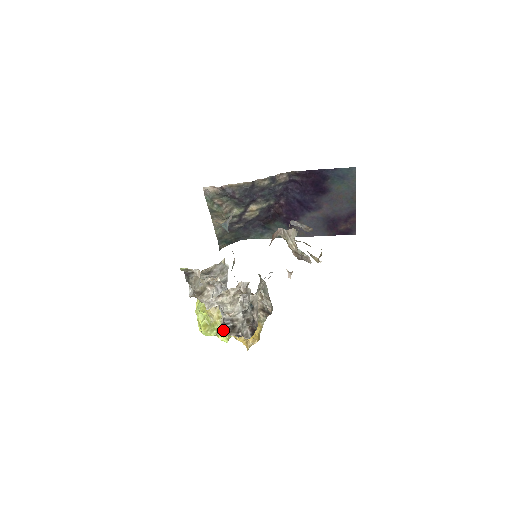
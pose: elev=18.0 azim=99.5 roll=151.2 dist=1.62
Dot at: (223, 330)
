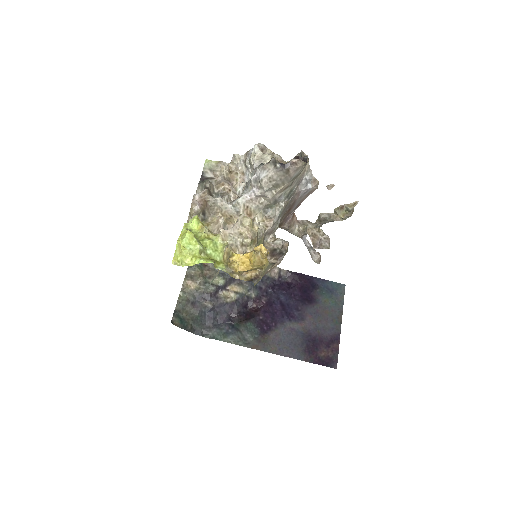
Dot at: (212, 252)
